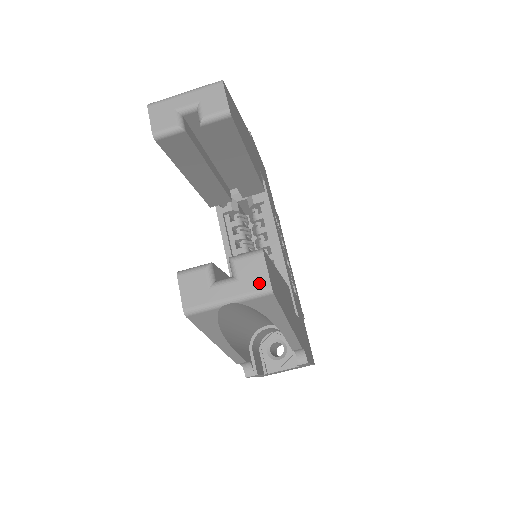
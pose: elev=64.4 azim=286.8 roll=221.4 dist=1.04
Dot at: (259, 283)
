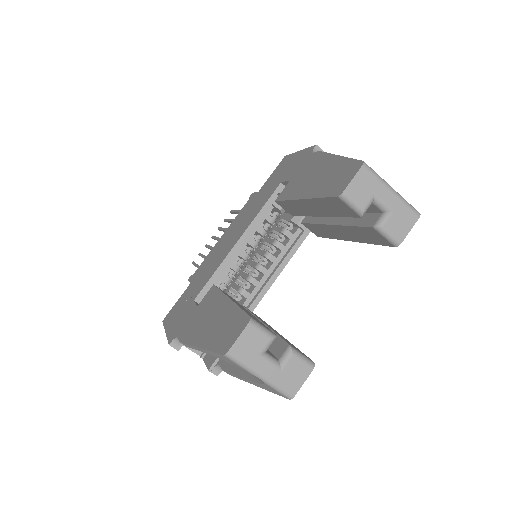
Dot at: (290, 386)
